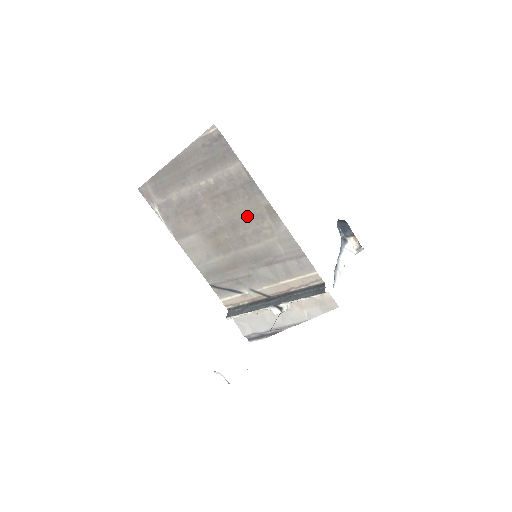
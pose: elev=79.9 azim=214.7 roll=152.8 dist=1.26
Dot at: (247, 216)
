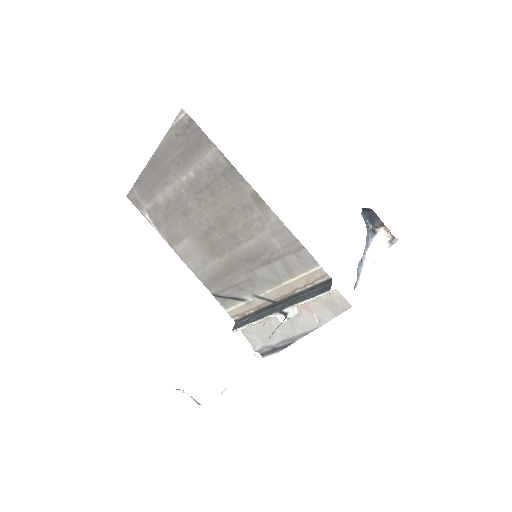
Dot at: (234, 209)
